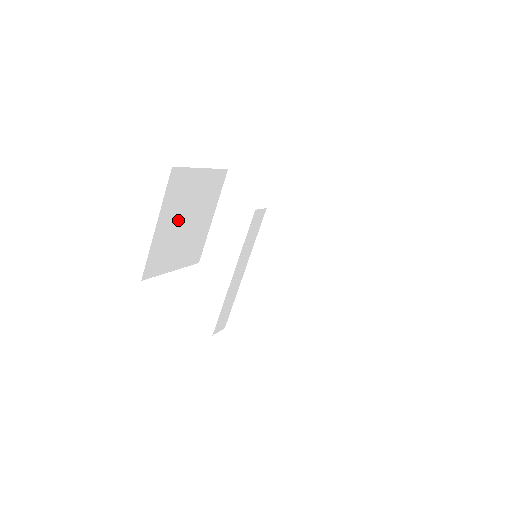
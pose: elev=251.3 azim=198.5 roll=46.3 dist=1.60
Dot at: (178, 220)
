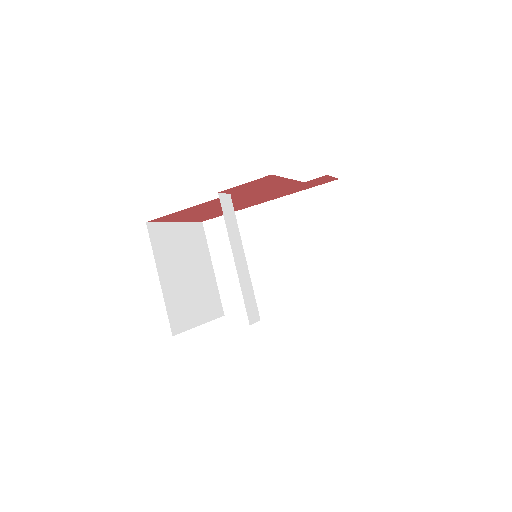
Dot at: (179, 272)
